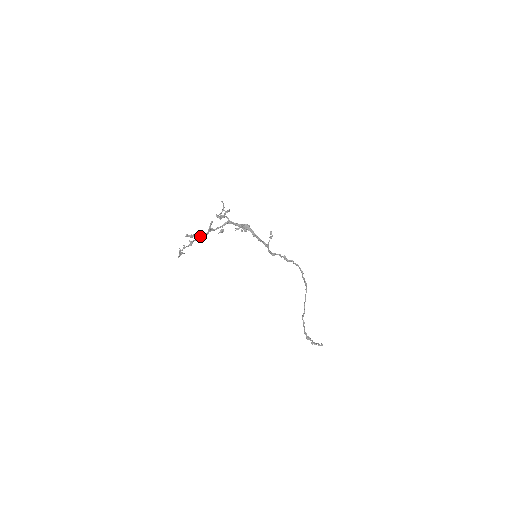
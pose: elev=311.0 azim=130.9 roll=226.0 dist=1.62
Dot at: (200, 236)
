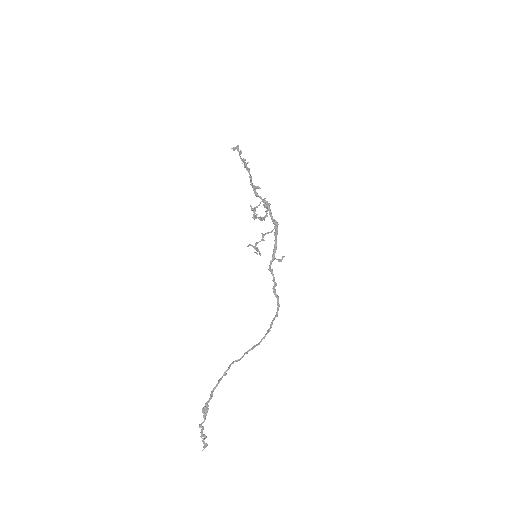
Dot at: occluded
